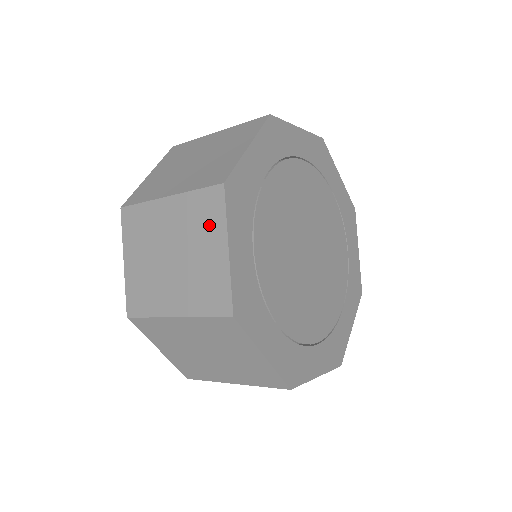
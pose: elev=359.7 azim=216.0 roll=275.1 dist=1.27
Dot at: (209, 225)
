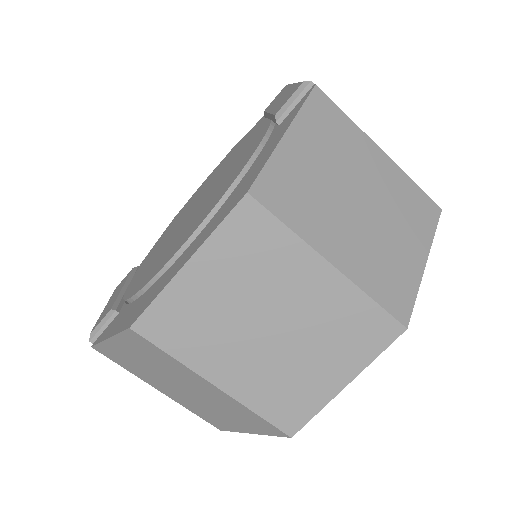
Dot at: (351, 347)
